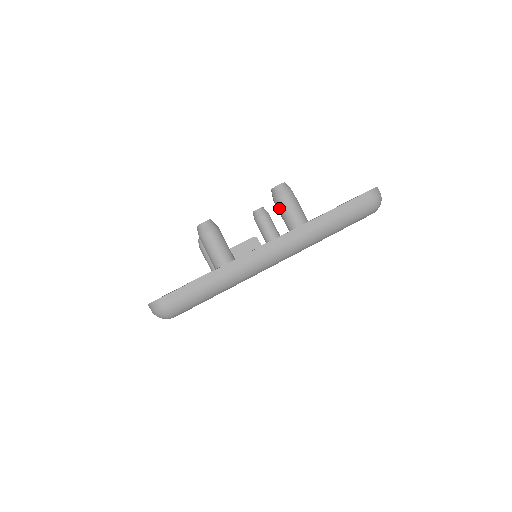
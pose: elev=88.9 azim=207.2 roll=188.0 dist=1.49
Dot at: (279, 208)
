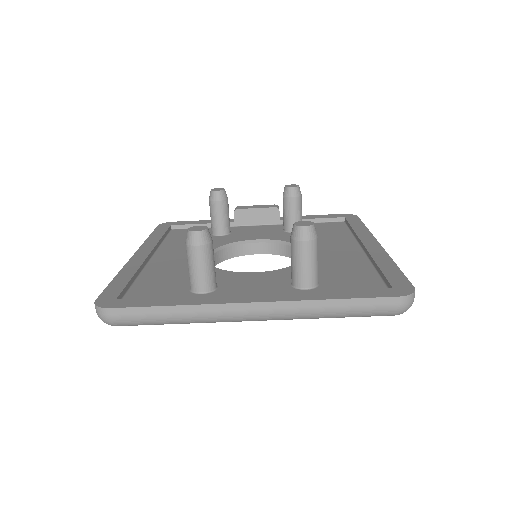
Dot at: (292, 251)
